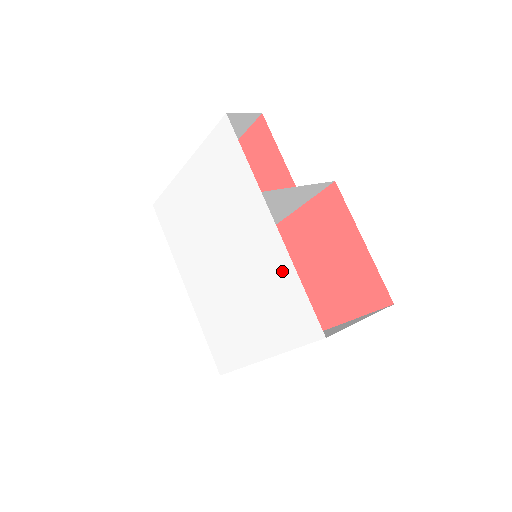
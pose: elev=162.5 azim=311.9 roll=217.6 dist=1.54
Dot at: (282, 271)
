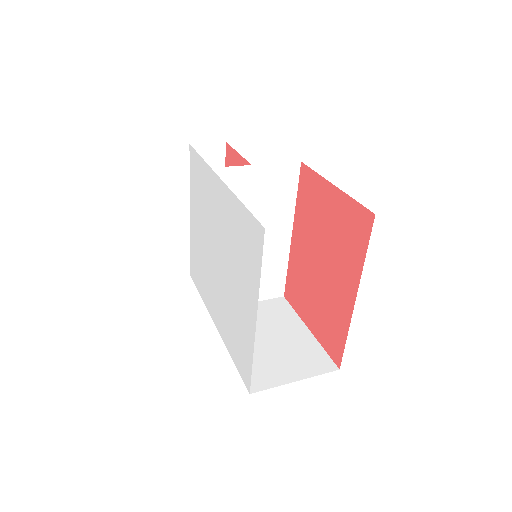
Dot at: (234, 211)
